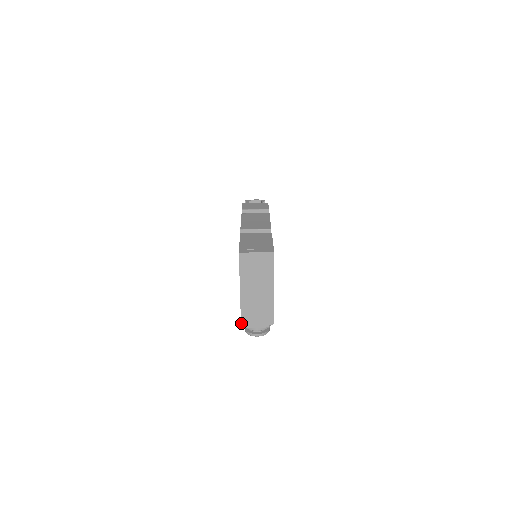
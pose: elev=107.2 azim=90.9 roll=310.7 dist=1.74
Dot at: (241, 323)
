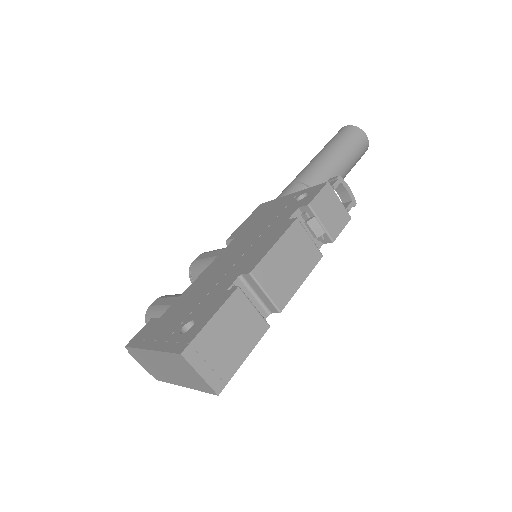
Dot at: (126, 347)
